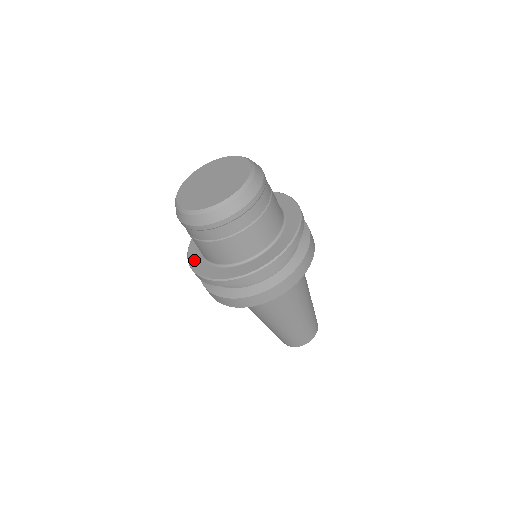
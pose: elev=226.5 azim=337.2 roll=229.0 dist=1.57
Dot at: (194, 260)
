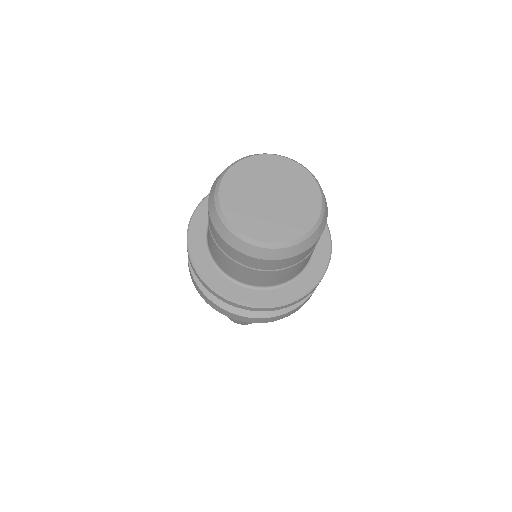
Dot at: (195, 233)
